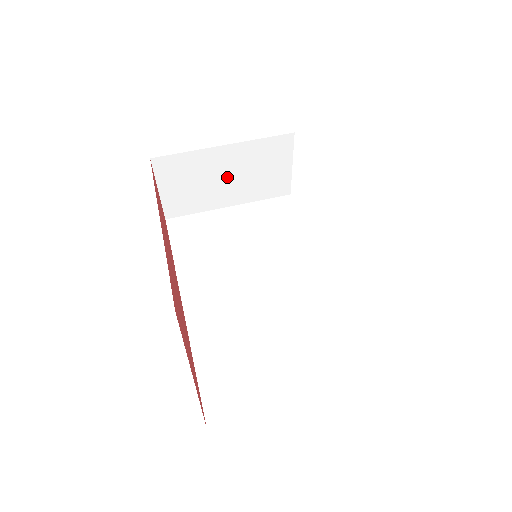
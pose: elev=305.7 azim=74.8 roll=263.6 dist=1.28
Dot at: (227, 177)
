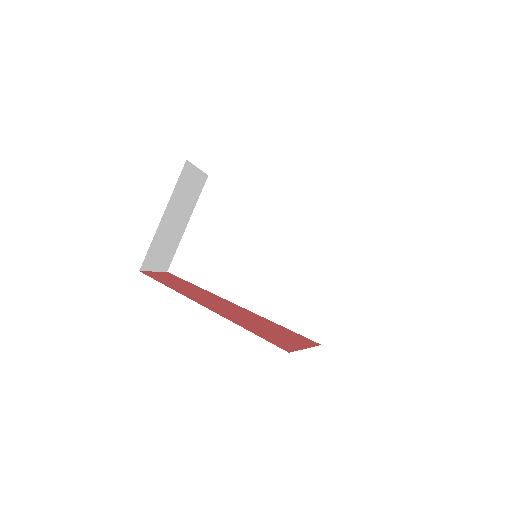
Dot at: (176, 220)
